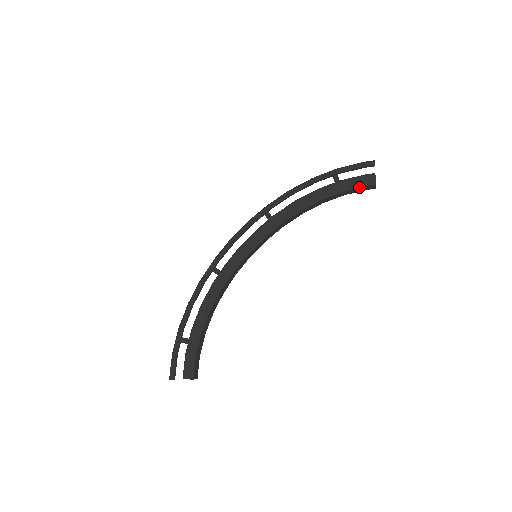
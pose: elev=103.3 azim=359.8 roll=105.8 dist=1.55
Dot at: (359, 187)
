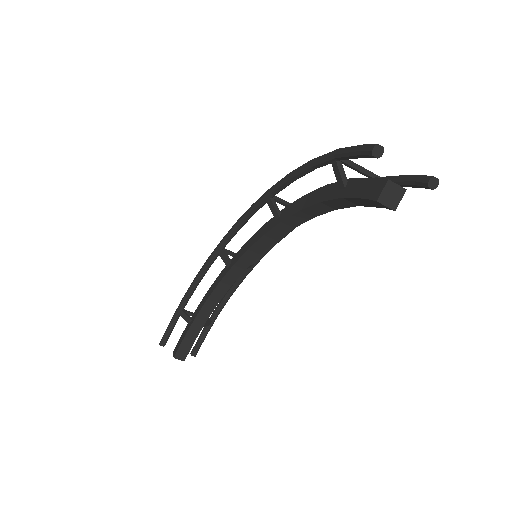
Dot at: (358, 196)
